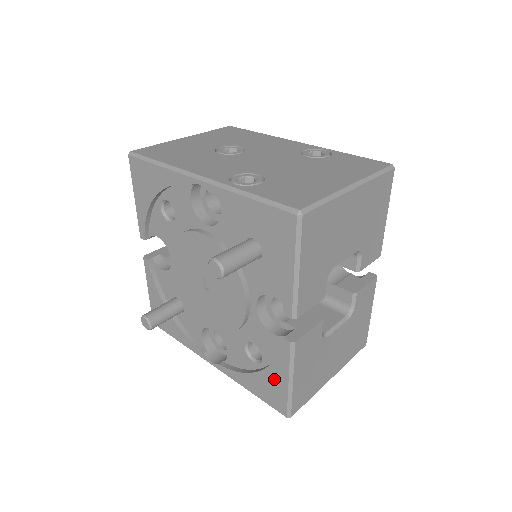
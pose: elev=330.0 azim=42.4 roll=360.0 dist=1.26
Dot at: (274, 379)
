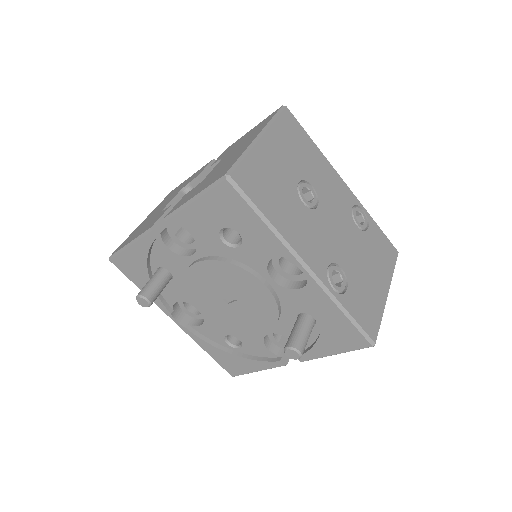
Dot at: (244, 364)
